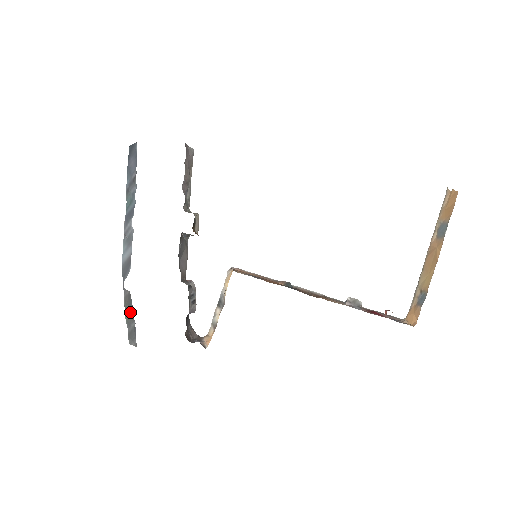
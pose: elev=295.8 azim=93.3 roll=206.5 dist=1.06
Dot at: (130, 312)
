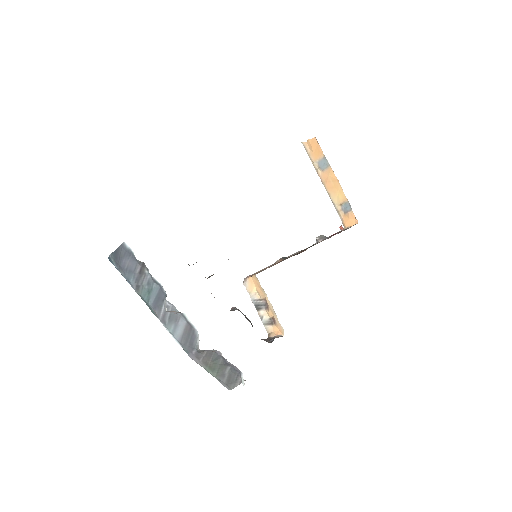
Dot at: (217, 365)
